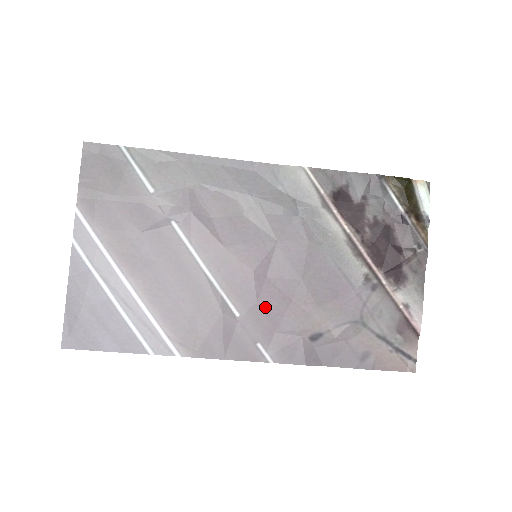
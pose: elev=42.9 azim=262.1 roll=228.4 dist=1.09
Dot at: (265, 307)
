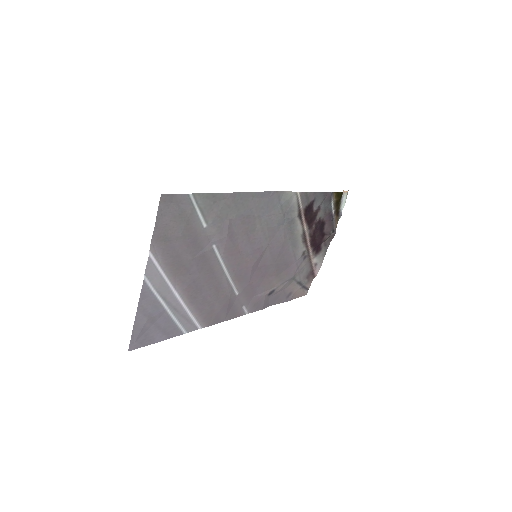
Dot at: (252, 285)
